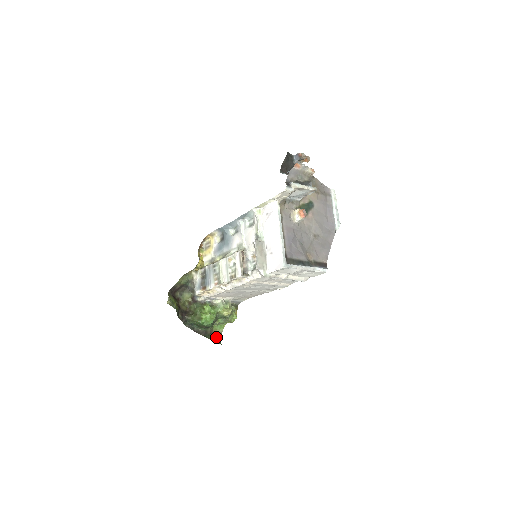
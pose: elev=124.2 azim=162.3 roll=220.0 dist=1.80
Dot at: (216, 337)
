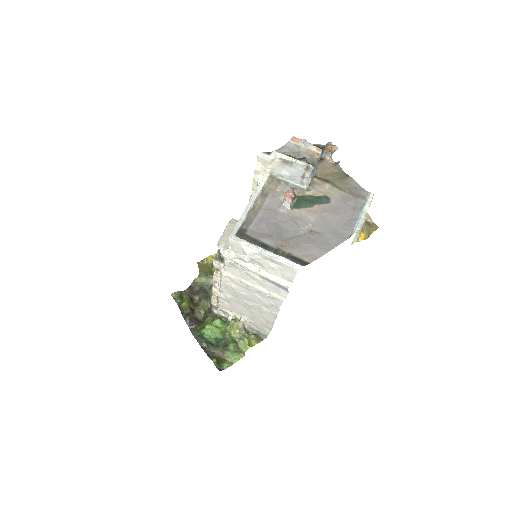
Dot at: (223, 364)
